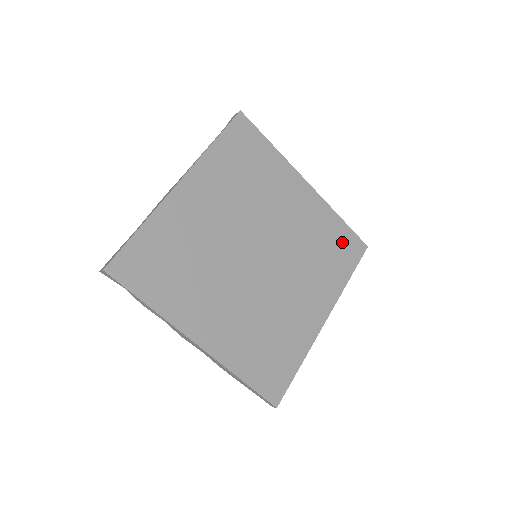
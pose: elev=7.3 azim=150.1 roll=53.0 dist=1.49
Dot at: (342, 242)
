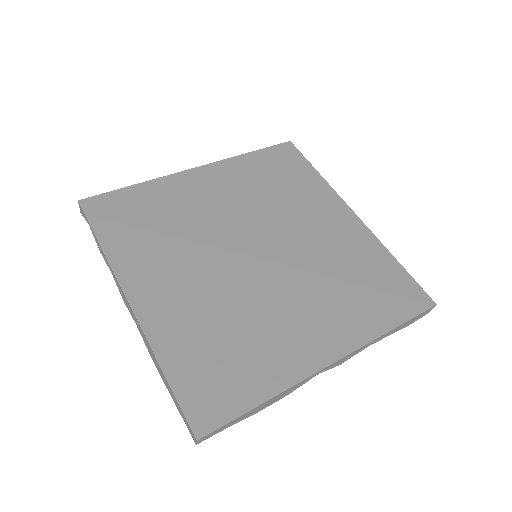
Dot at: (390, 283)
